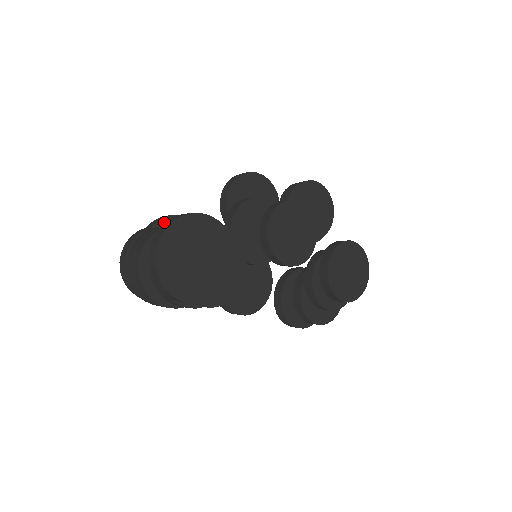
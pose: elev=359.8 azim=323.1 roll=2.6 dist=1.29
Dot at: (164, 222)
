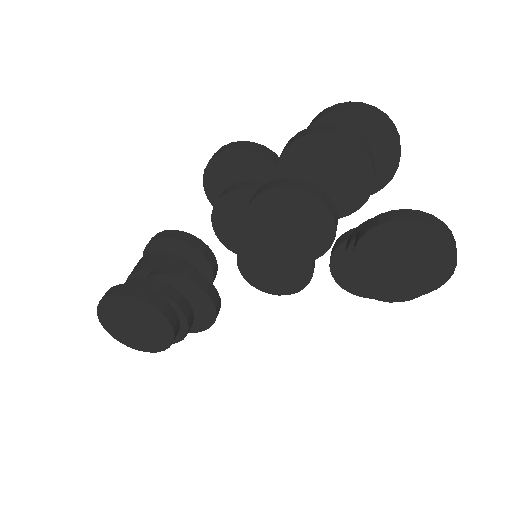
Dot at: (149, 249)
